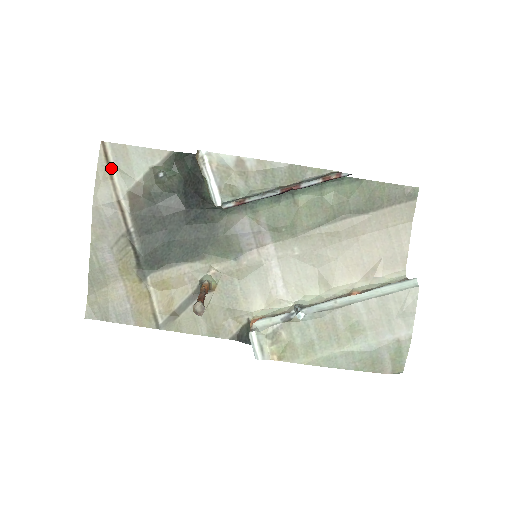
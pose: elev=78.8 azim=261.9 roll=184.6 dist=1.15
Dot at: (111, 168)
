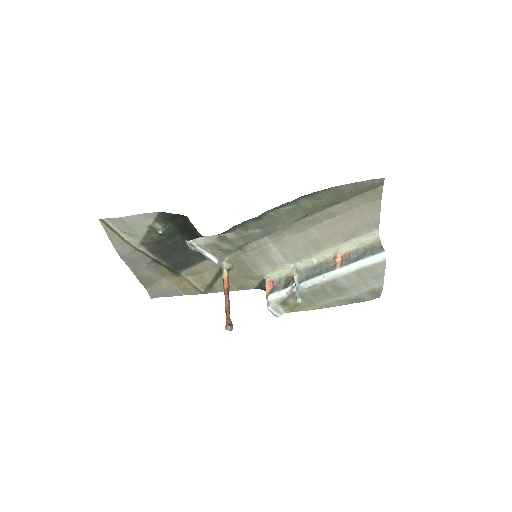
Dot at: (118, 233)
